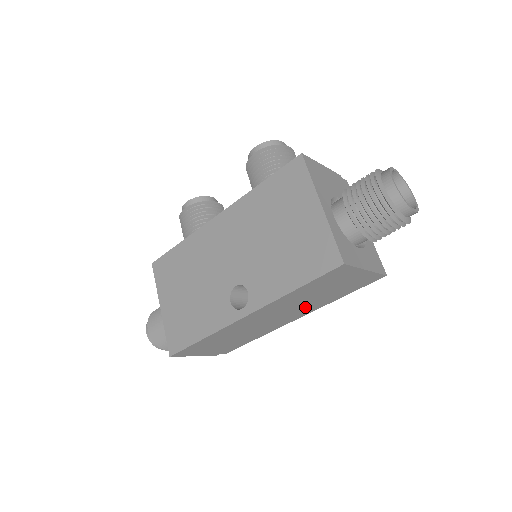
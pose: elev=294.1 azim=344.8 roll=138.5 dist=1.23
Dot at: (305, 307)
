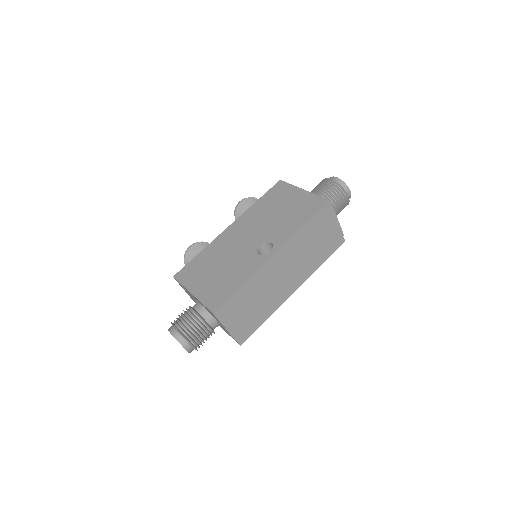
Dot at: (304, 265)
